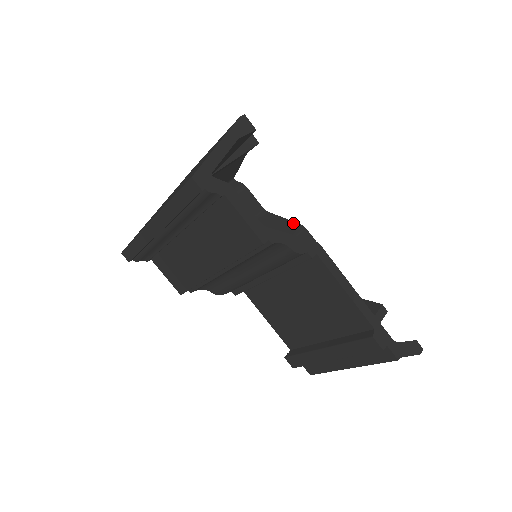
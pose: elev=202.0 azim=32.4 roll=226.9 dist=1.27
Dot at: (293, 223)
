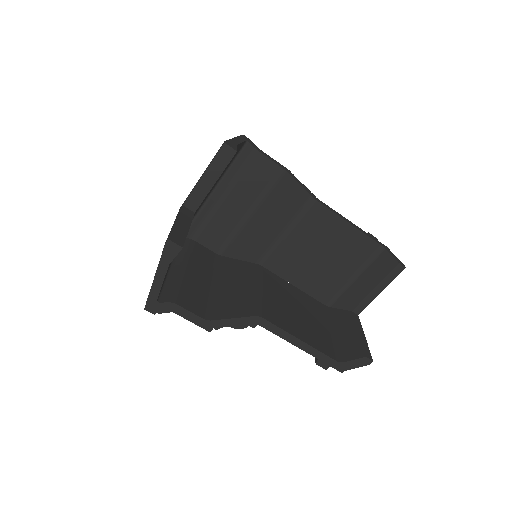
Dot at: (304, 193)
